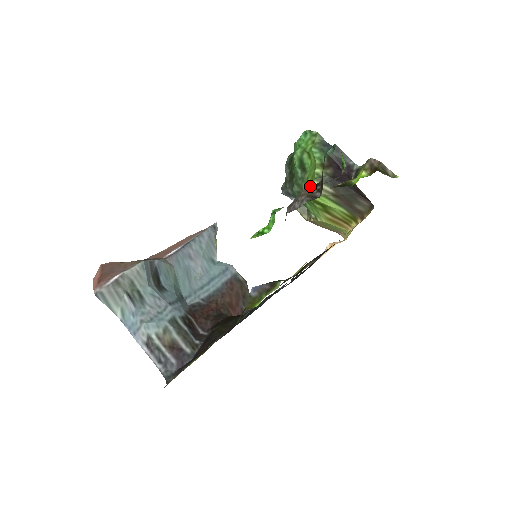
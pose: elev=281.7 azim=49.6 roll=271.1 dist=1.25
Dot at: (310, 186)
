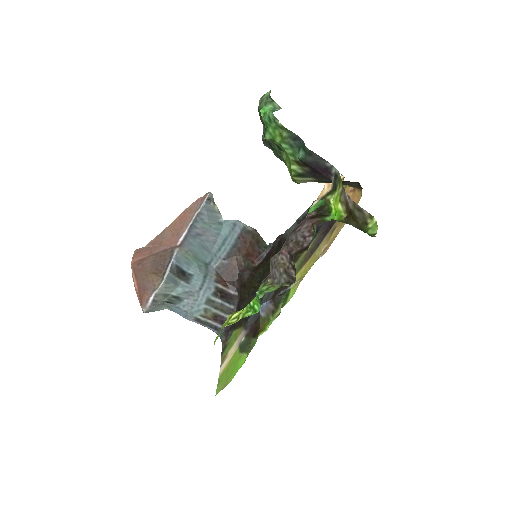
Dot at: (290, 175)
